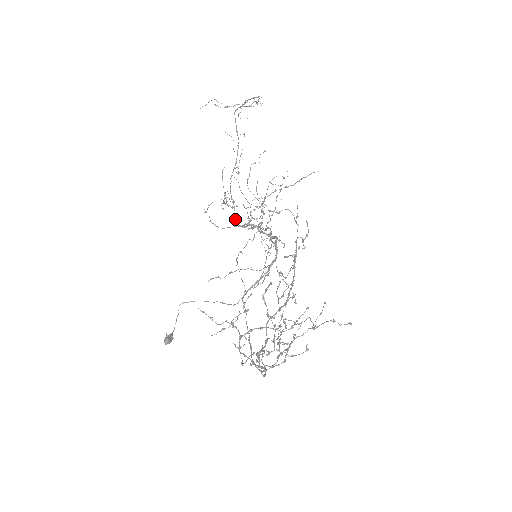
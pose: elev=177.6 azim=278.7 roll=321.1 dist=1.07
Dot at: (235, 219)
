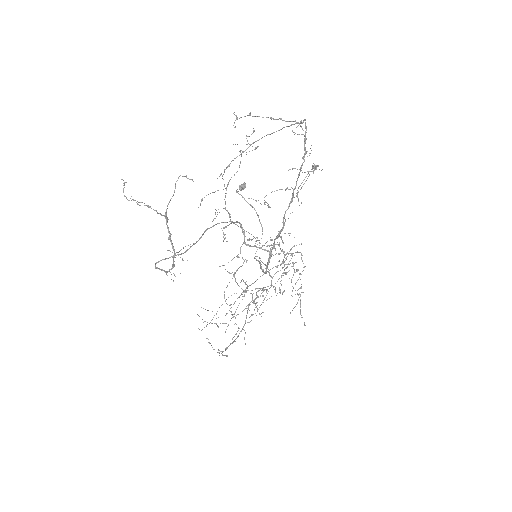
Dot at: (237, 222)
